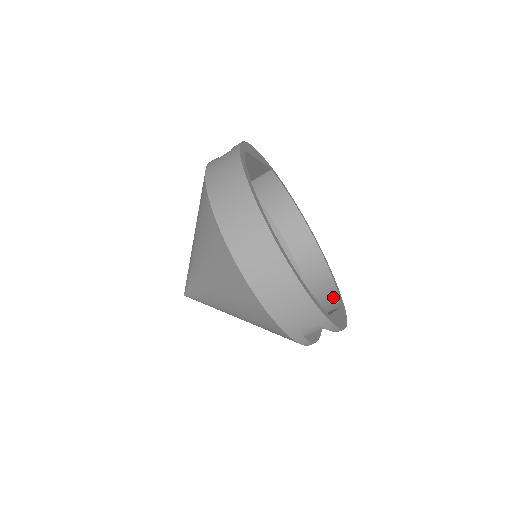
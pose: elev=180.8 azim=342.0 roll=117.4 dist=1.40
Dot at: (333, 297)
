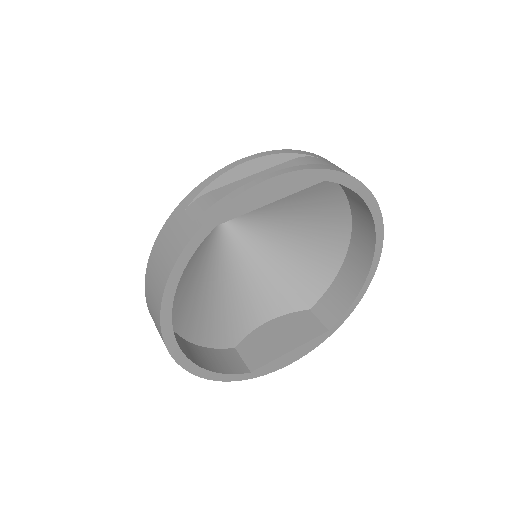
Dot at: (339, 310)
